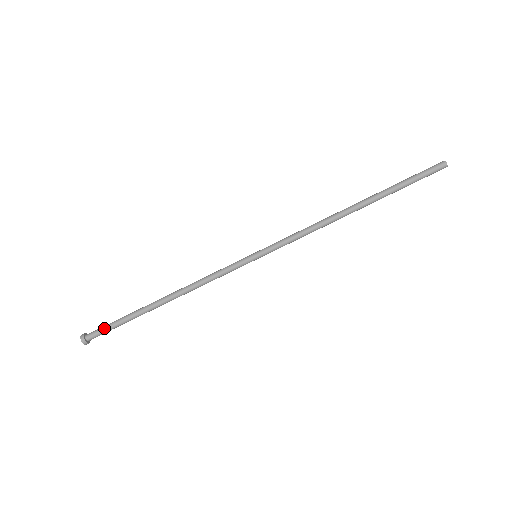
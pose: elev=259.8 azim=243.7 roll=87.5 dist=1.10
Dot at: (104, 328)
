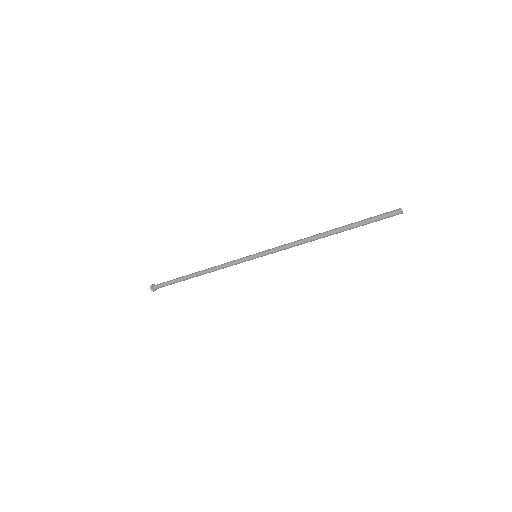
Dot at: (163, 284)
